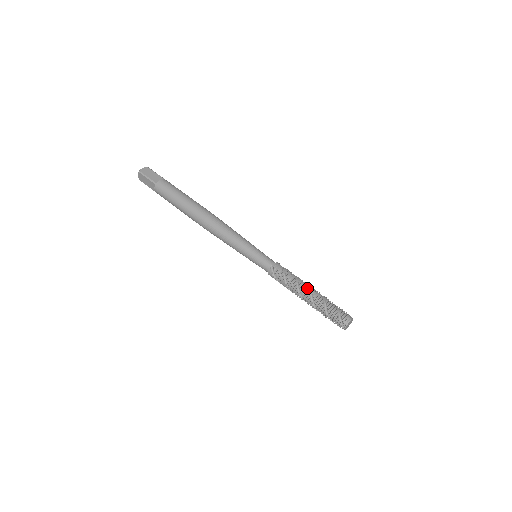
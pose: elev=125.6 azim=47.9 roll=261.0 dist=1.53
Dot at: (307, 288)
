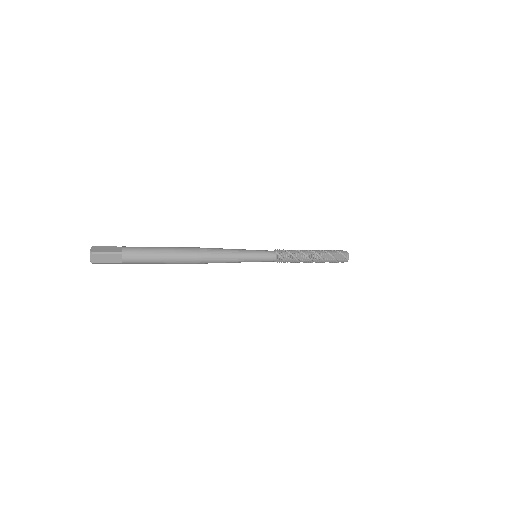
Dot at: (310, 251)
